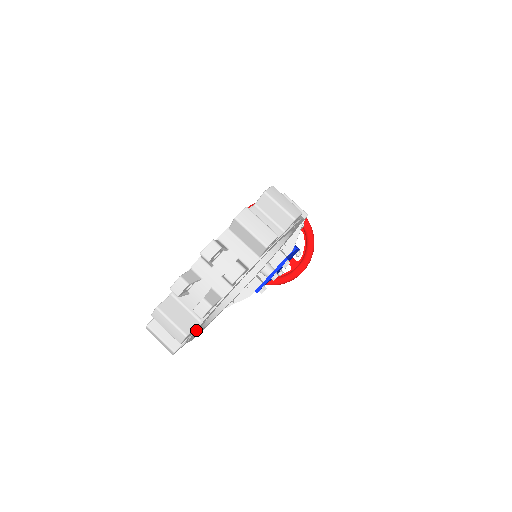
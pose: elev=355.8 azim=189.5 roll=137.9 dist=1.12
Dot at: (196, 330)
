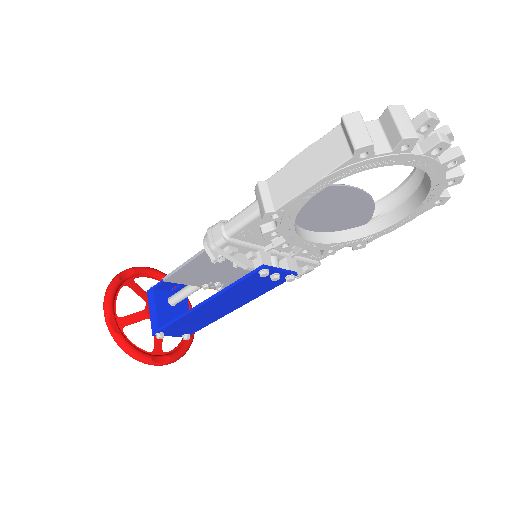
Dot at: (391, 157)
